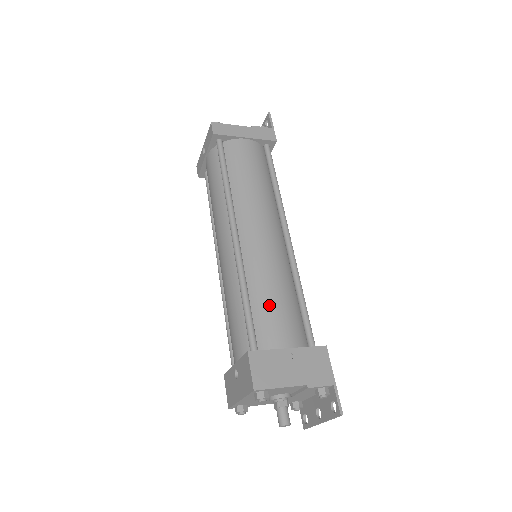
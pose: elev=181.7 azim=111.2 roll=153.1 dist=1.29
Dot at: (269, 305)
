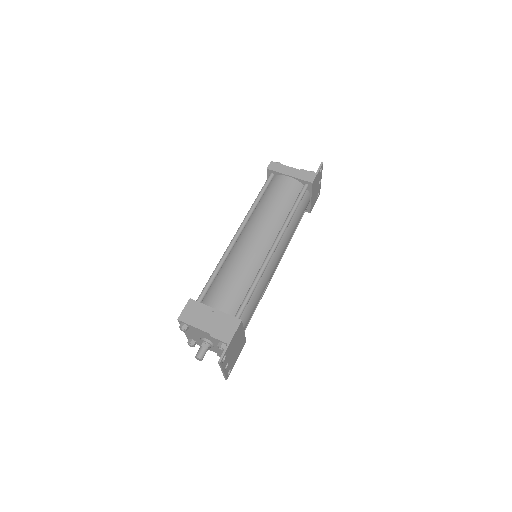
Dot at: (224, 281)
